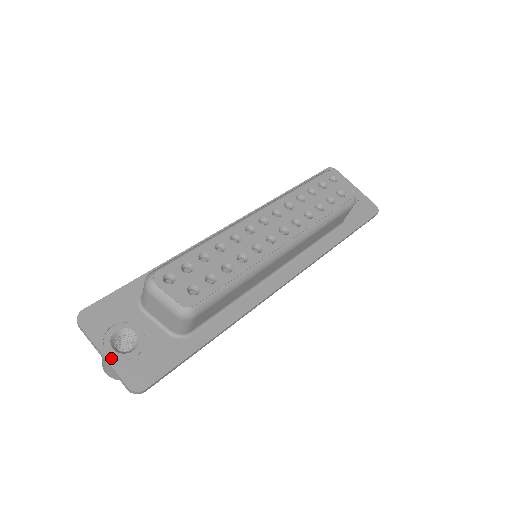
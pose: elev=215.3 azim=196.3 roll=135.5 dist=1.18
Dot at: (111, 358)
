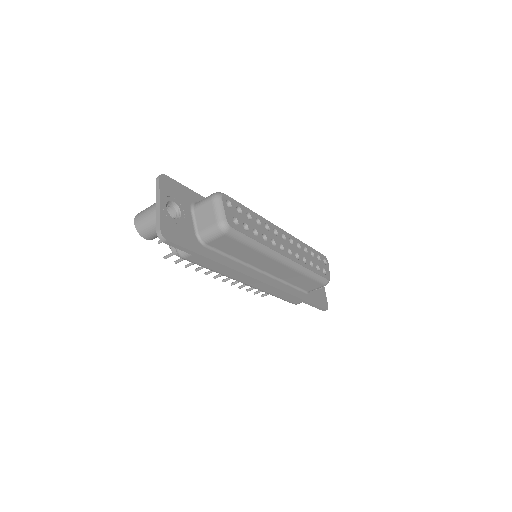
Dot at: (163, 209)
